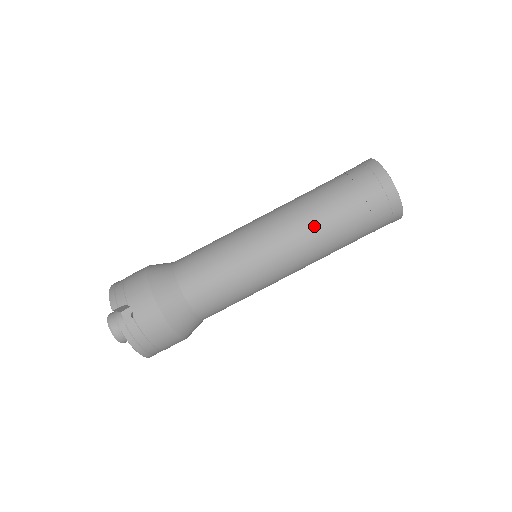
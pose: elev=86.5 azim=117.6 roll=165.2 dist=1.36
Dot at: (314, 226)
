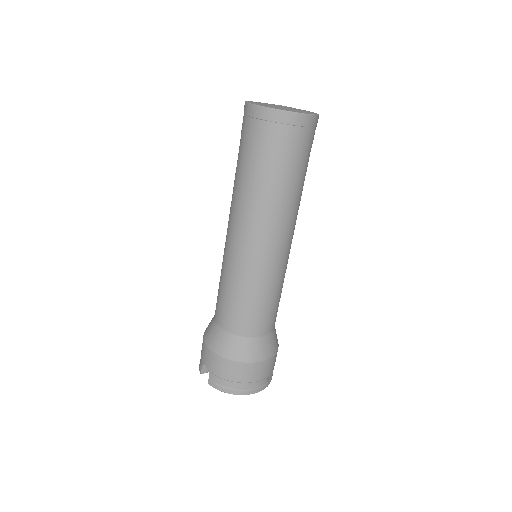
Dot at: (242, 200)
